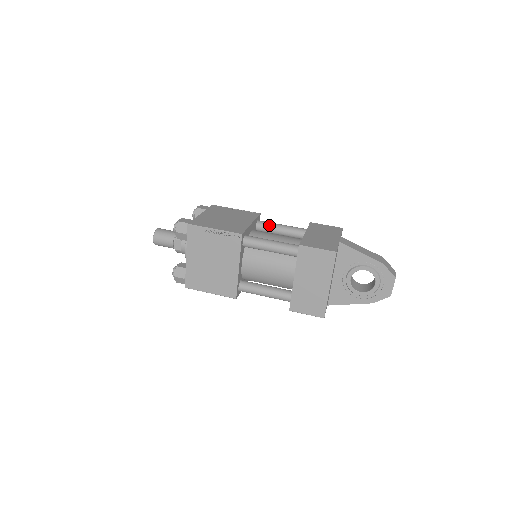
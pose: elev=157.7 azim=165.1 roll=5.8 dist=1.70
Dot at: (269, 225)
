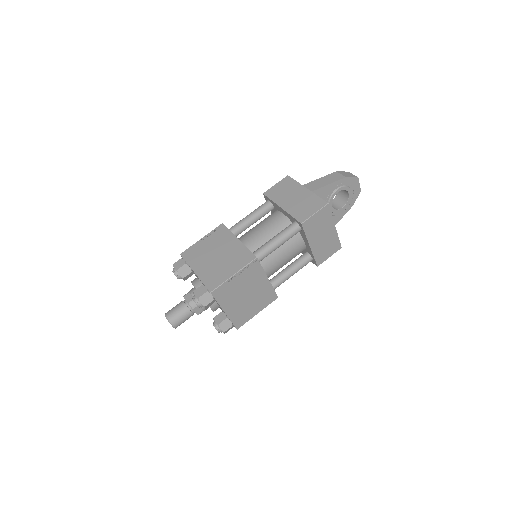
Dot at: (241, 226)
